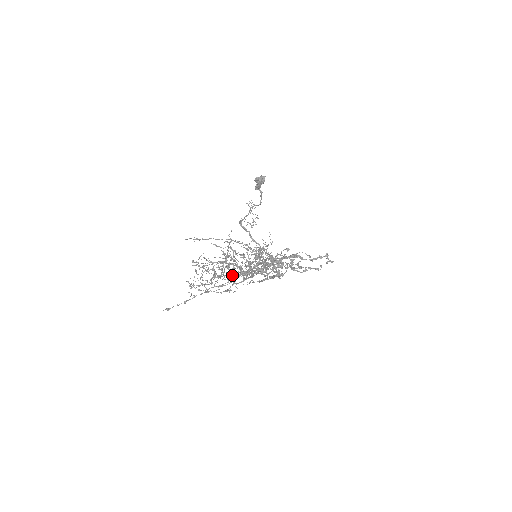
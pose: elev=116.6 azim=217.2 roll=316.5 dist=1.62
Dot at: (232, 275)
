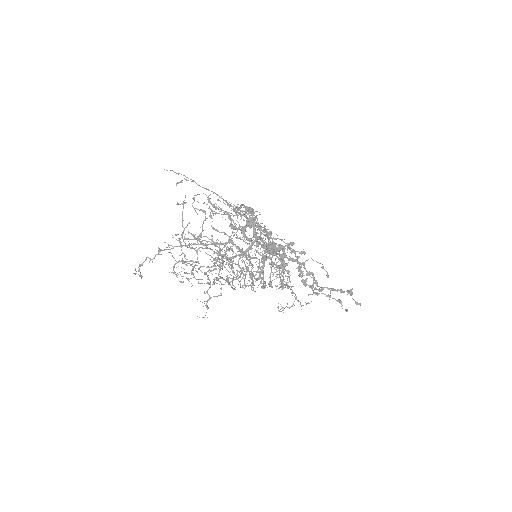
Dot at: (224, 255)
